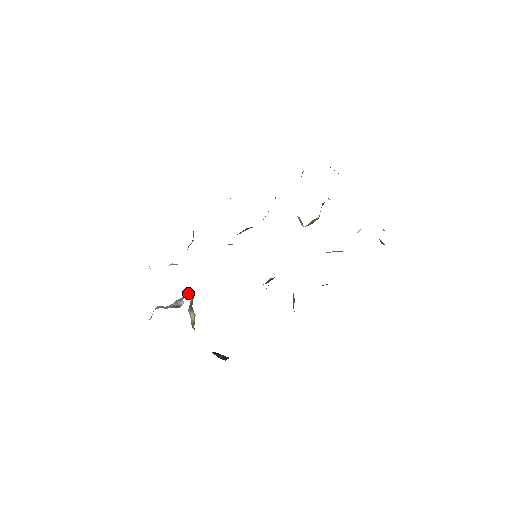
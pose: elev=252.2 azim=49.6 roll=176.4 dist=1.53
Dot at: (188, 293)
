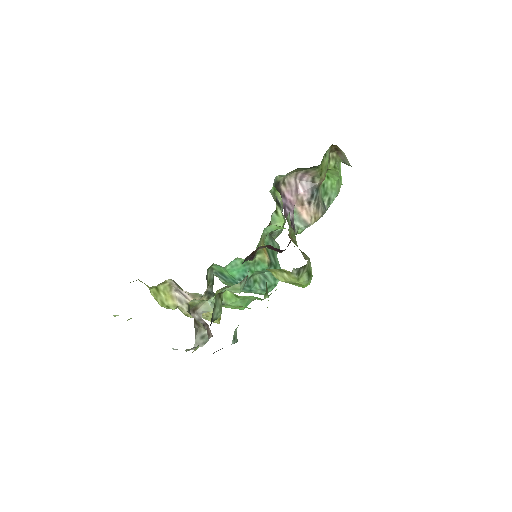
Dot at: occluded
